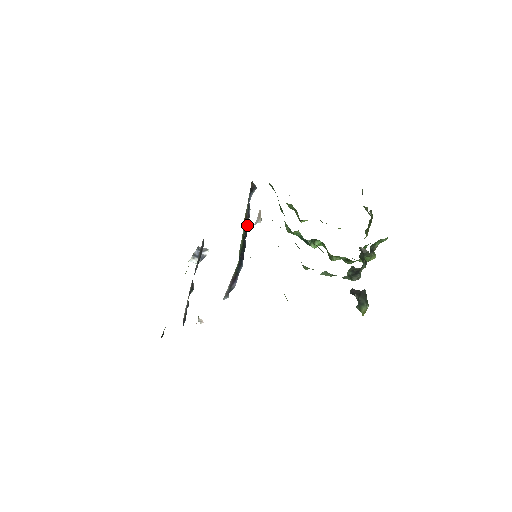
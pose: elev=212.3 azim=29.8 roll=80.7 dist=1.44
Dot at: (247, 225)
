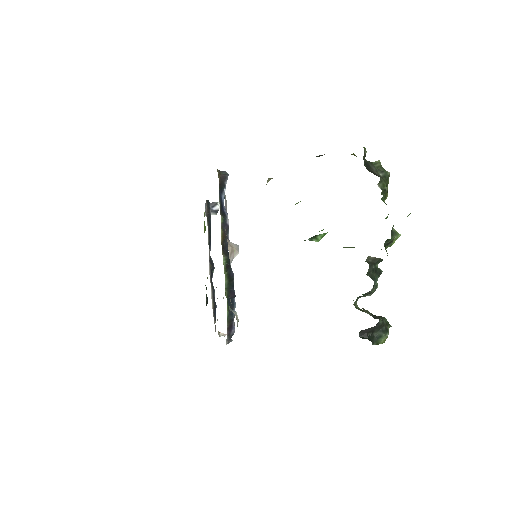
Dot at: occluded
